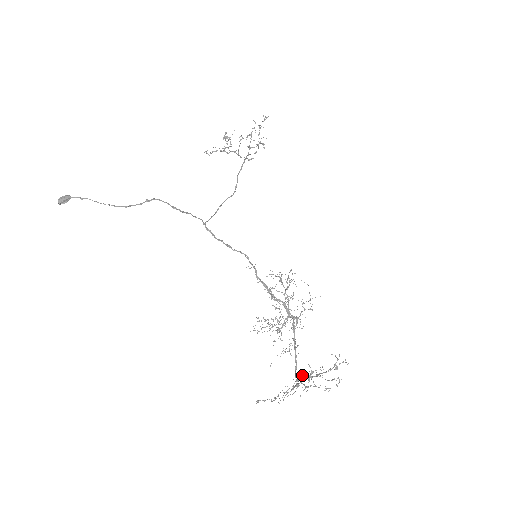
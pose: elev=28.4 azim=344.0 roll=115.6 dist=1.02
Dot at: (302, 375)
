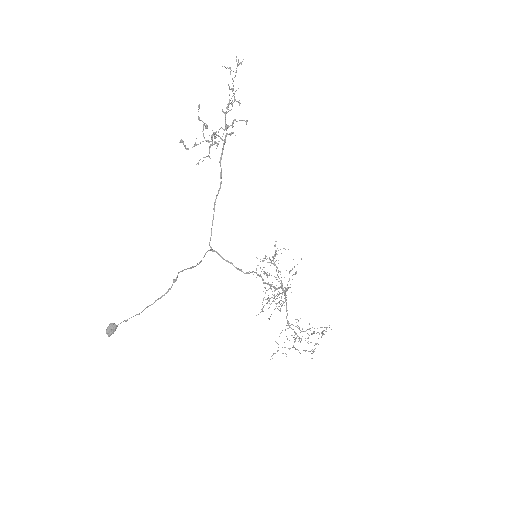
Dot at: occluded
